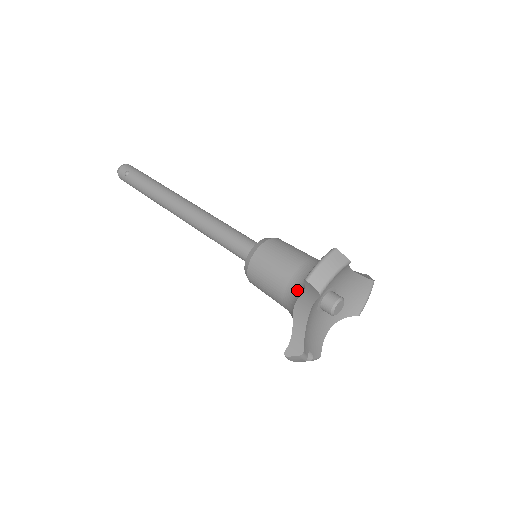
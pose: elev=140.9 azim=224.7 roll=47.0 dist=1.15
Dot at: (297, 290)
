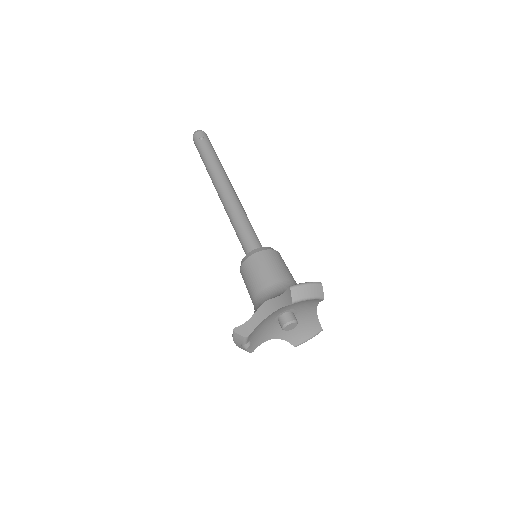
Dot at: (274, 293)
